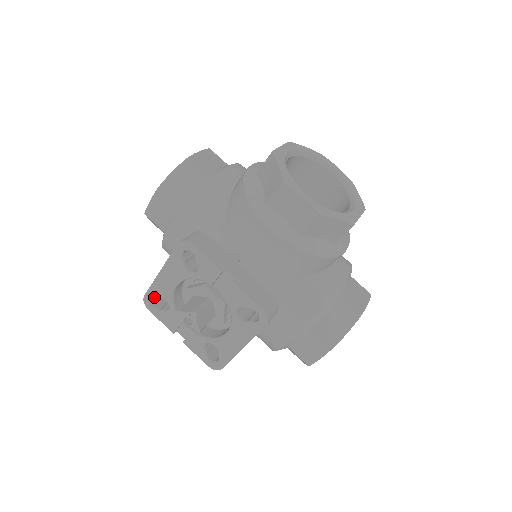
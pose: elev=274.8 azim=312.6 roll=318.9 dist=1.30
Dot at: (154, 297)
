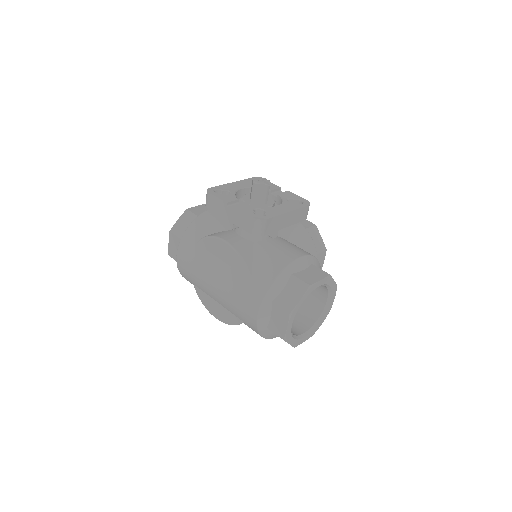
Dot at: (218, 190)
